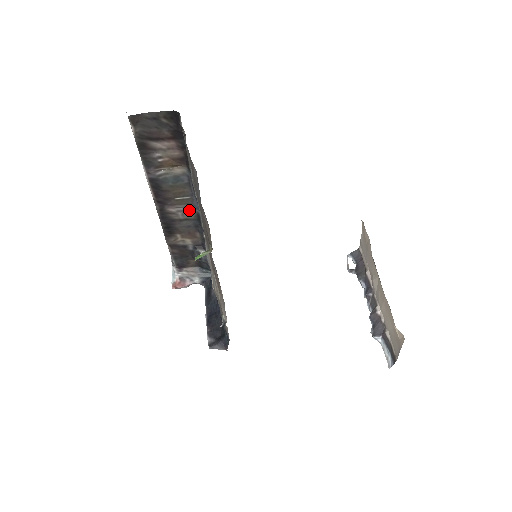
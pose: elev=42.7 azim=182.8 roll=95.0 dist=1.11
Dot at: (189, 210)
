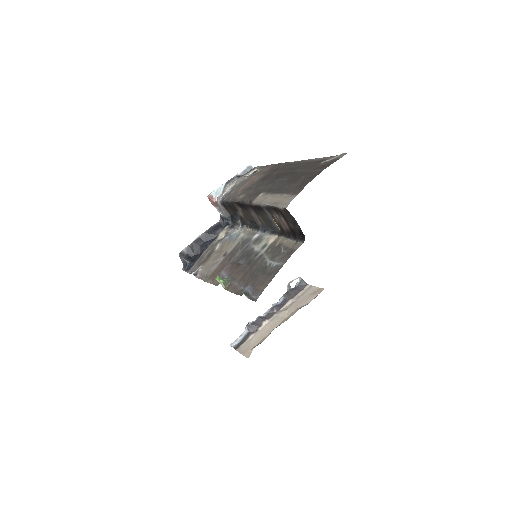
Dot at: (259, 221)
